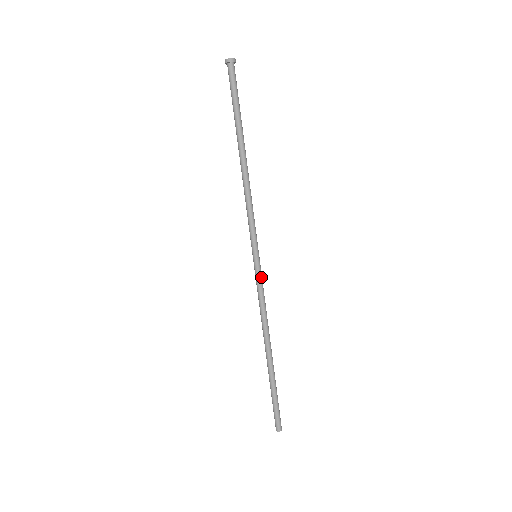
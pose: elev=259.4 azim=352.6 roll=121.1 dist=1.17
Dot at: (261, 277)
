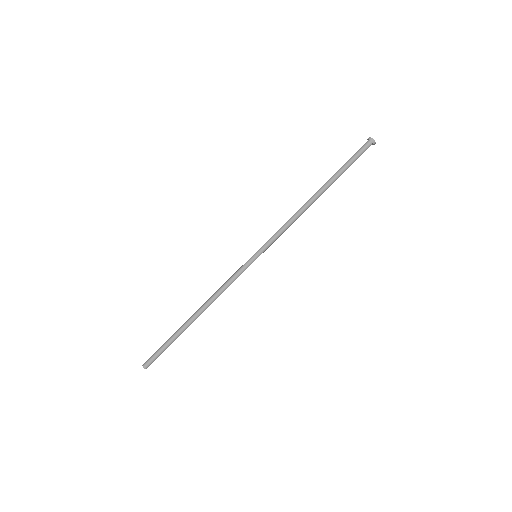
Dot at: (243, 269)
